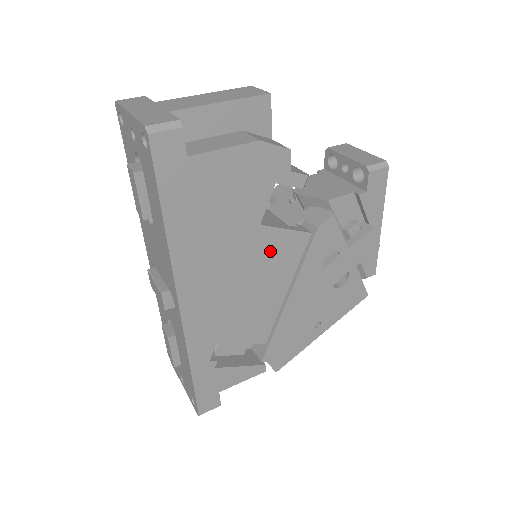
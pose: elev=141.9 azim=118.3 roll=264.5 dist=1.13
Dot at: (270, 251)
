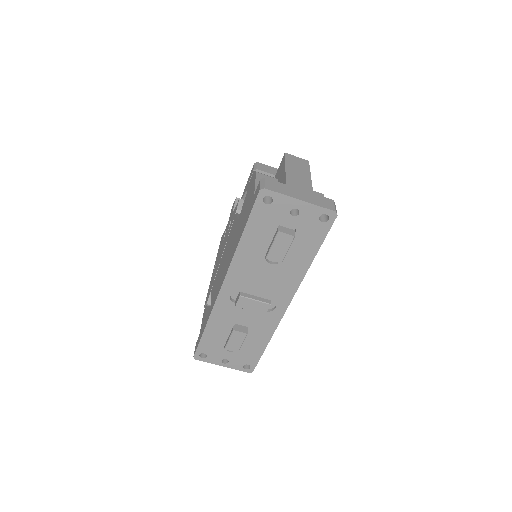
Dot at: occluded
